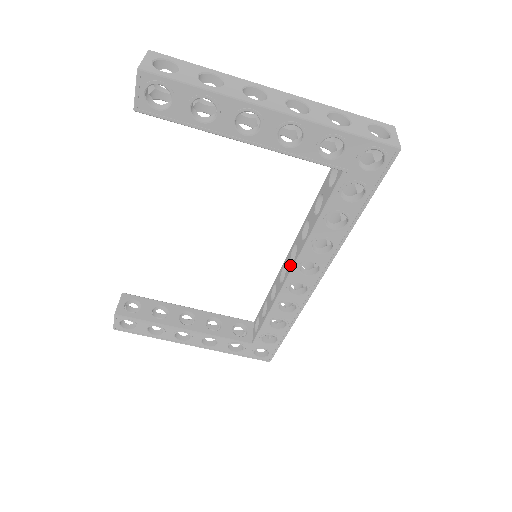
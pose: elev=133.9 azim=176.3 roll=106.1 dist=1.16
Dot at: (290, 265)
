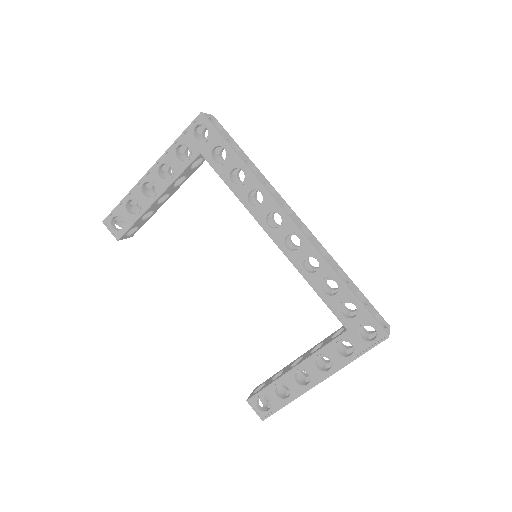
Dot at: occluded
